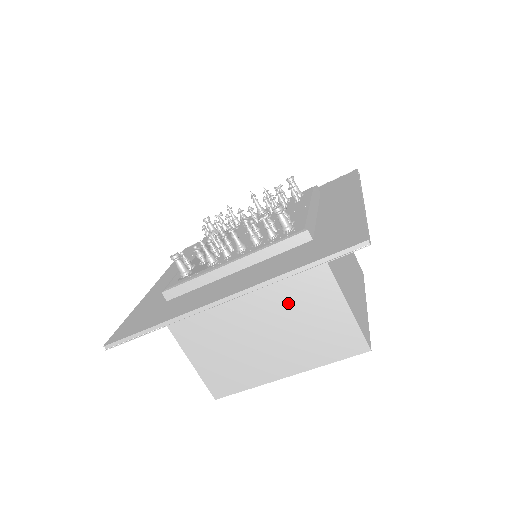
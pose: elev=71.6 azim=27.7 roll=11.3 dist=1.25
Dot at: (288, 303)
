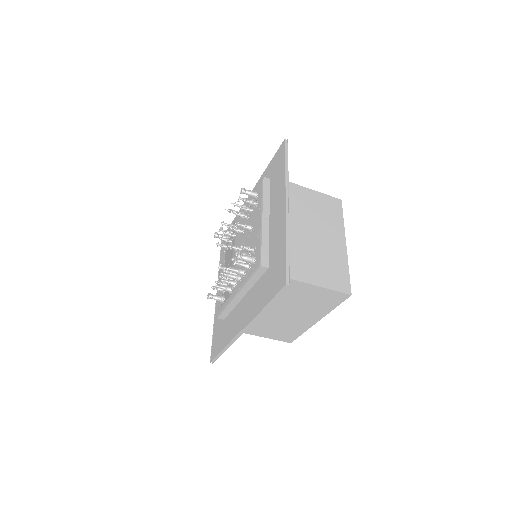
Dot at: (284, 299)
